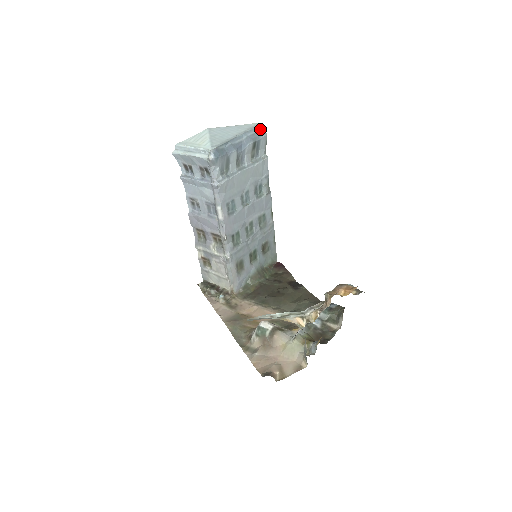
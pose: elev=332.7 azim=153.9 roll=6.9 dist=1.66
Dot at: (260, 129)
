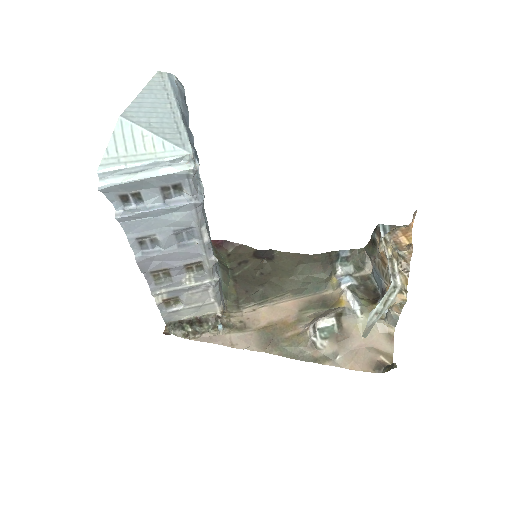
Dot at: (176, 82)
